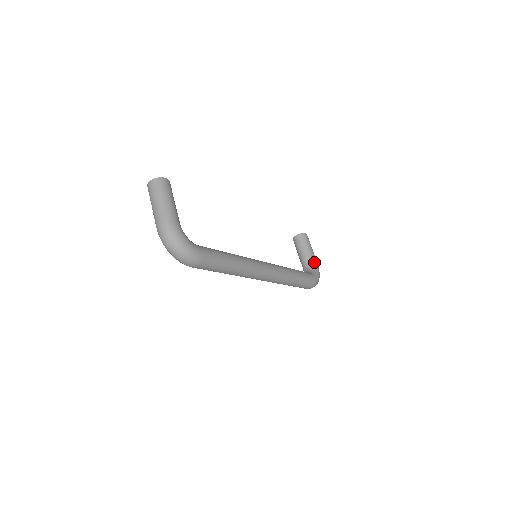
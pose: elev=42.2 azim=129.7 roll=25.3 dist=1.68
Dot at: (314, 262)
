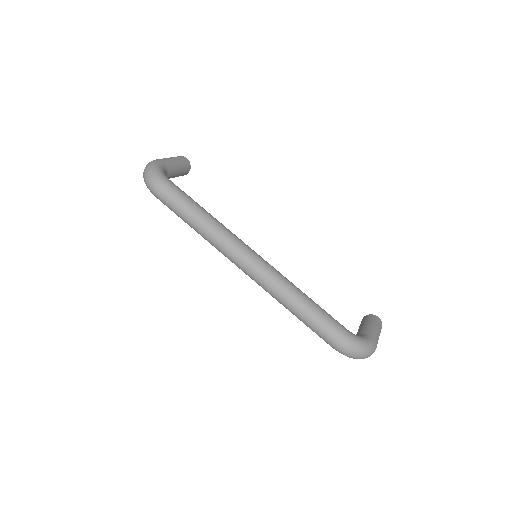
Dot at: (368, 334)
